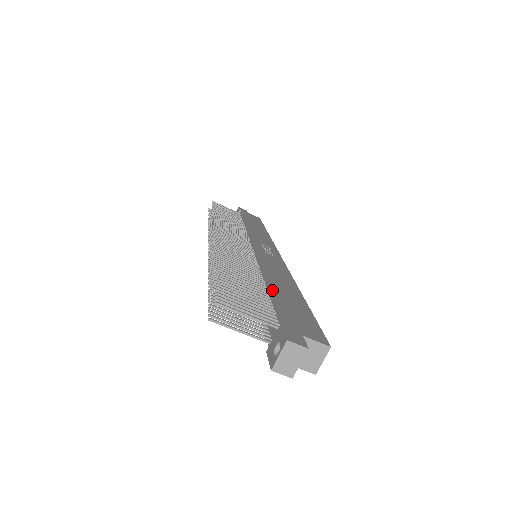
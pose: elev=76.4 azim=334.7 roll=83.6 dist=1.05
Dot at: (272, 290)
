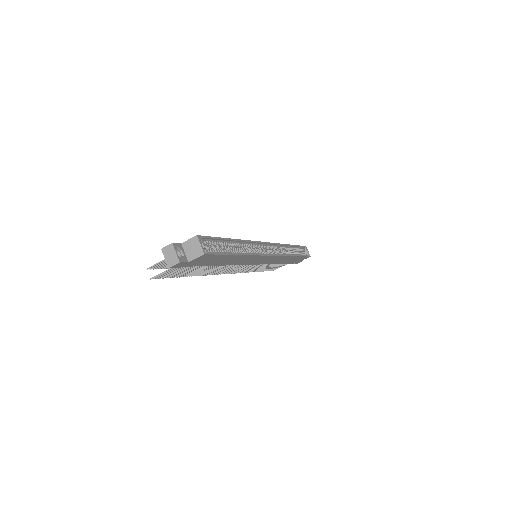
Dot at: occluded
